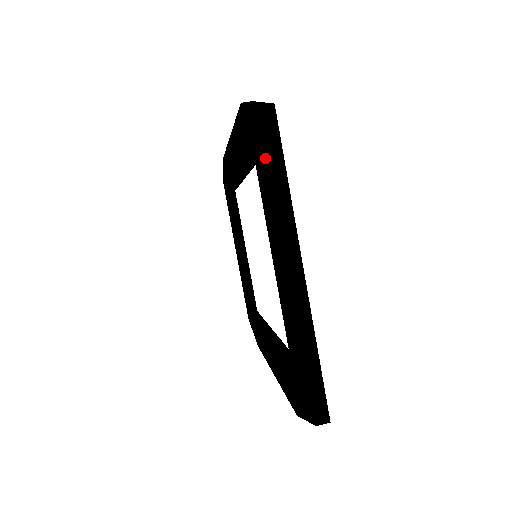
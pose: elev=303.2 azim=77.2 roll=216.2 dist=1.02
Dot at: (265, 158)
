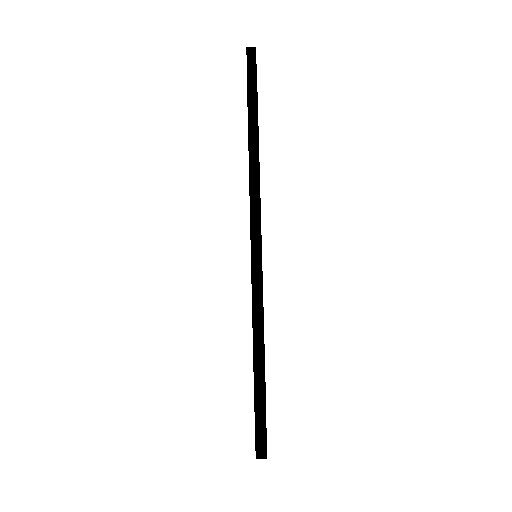
Dot at: occluded
